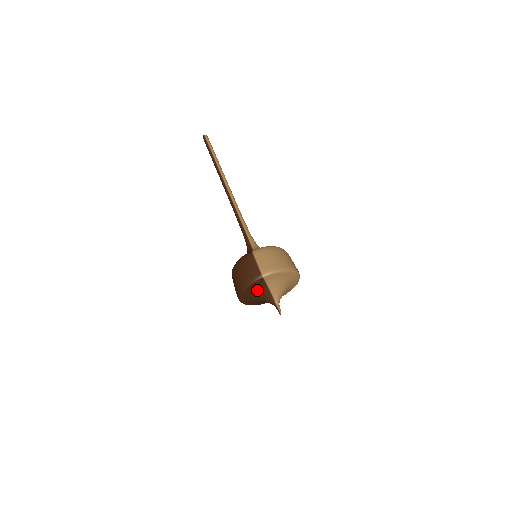
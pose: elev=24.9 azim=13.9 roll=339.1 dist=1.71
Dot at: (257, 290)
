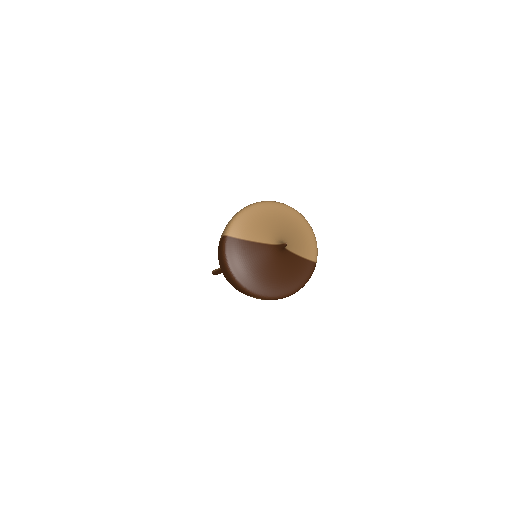
Dot at: (243, 257)
